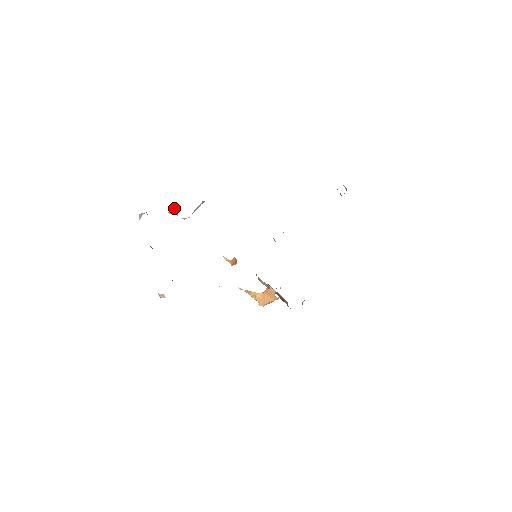
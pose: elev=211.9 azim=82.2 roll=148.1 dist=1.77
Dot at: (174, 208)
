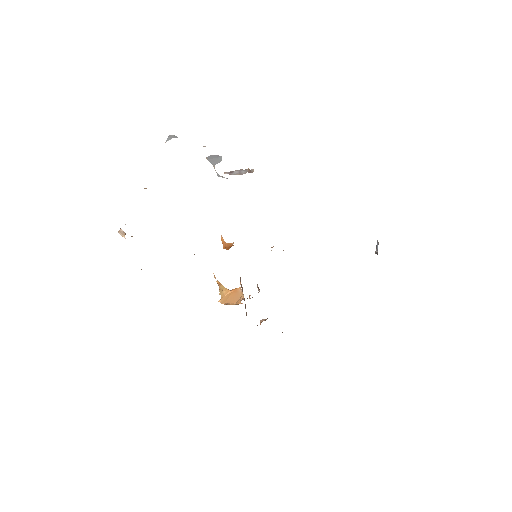
Dot at: (217, 157)
